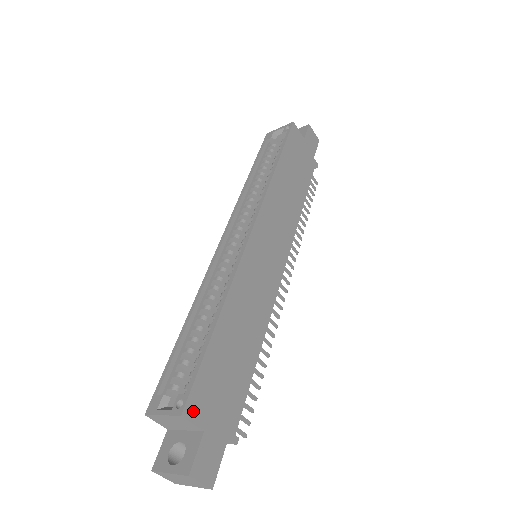
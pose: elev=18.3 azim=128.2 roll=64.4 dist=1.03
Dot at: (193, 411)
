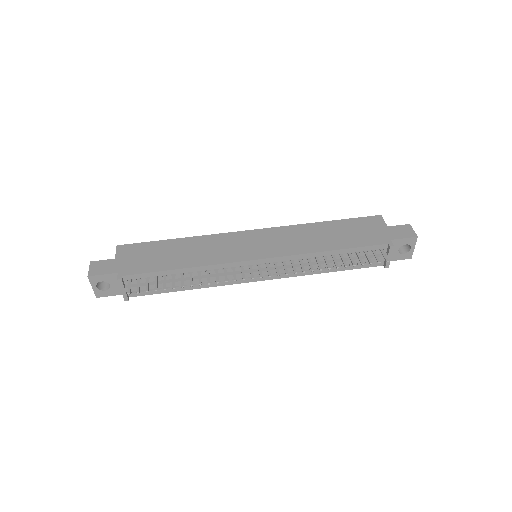
Dot at: (122, 249)
